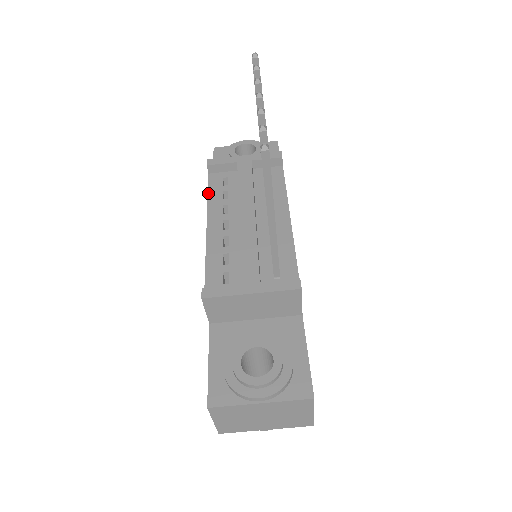
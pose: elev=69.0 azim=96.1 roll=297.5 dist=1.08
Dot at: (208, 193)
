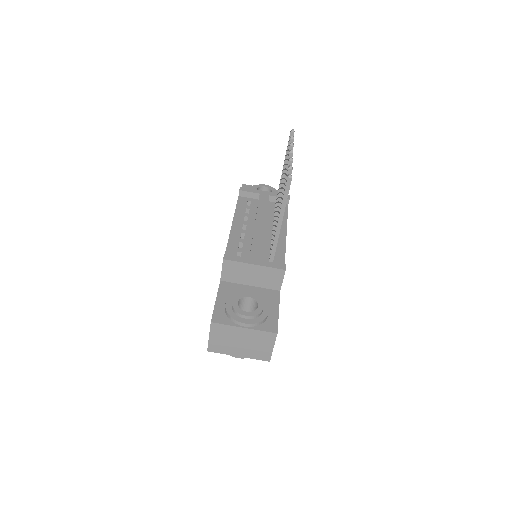
Dot at: (236, 207)
